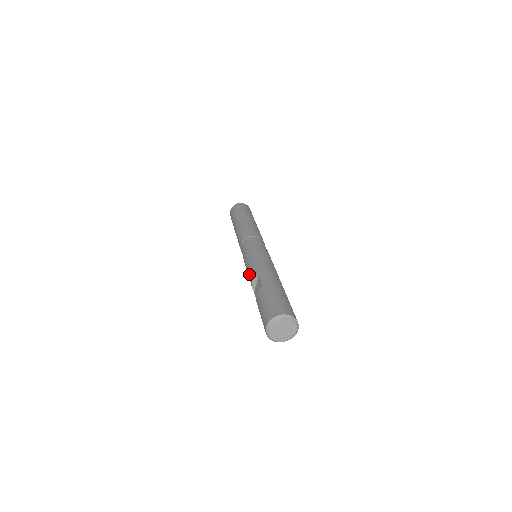
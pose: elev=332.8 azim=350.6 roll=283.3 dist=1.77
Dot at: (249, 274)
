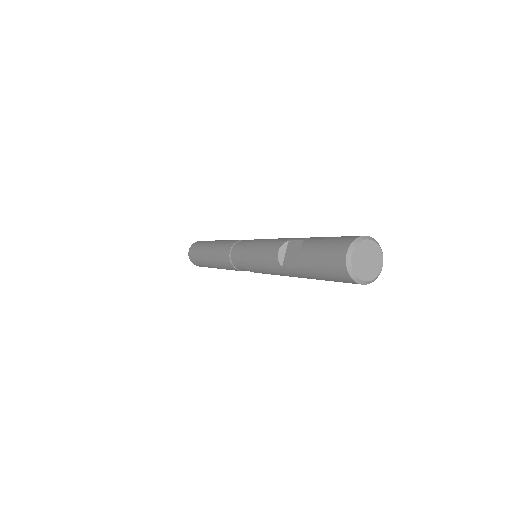
Dot at: (267, 252)
